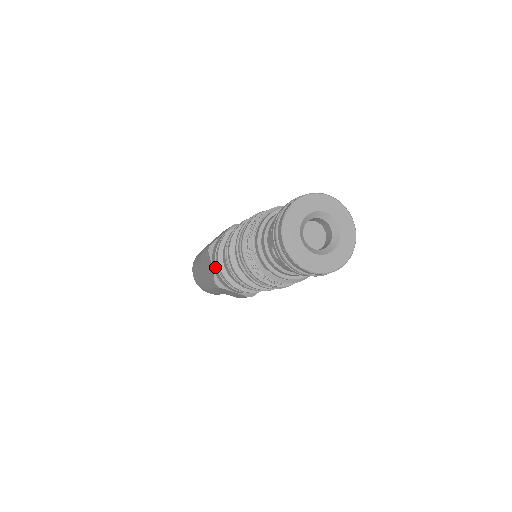
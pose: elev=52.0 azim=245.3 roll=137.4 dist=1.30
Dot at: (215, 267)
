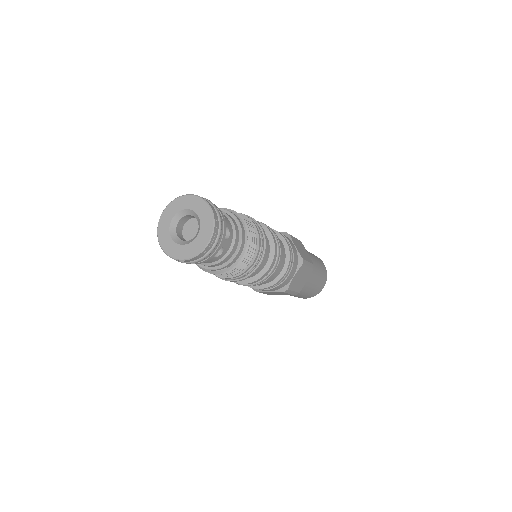
Dot at: occluded
